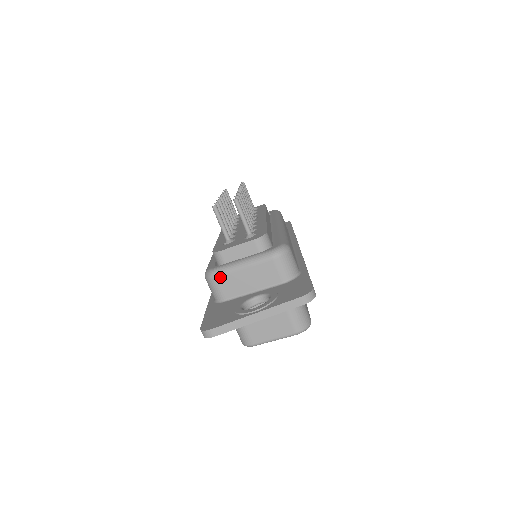
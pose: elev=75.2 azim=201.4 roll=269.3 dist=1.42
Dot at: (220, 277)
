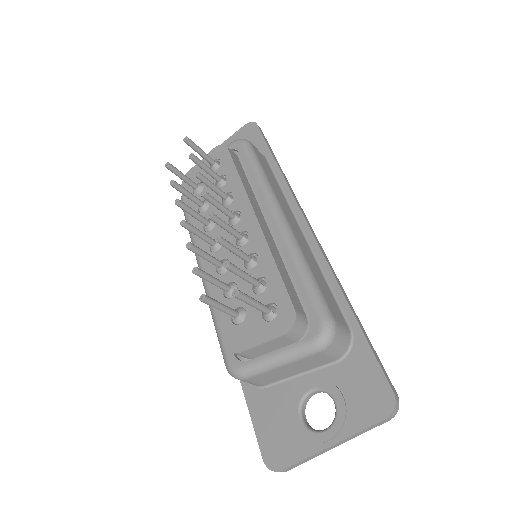
Dot at: (252, 378)
